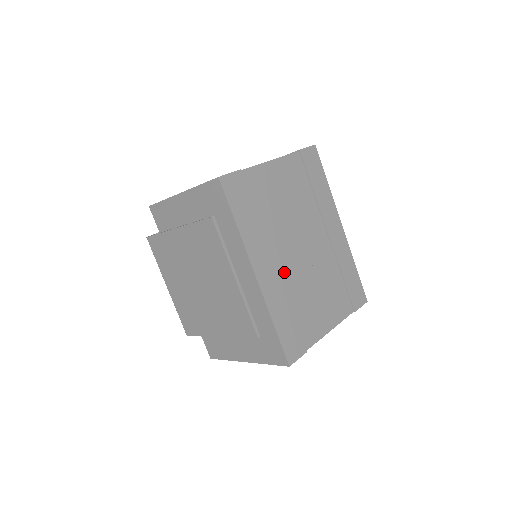
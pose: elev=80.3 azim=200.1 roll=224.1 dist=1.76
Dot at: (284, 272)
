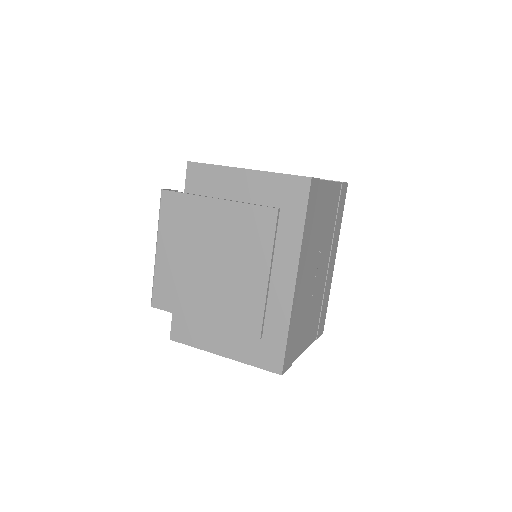
Dot at: (305, 286)
